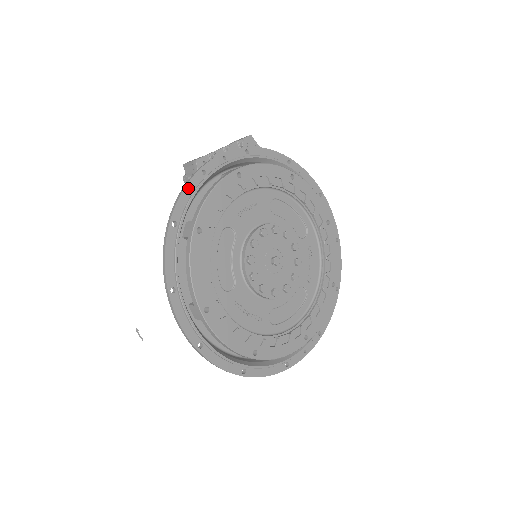
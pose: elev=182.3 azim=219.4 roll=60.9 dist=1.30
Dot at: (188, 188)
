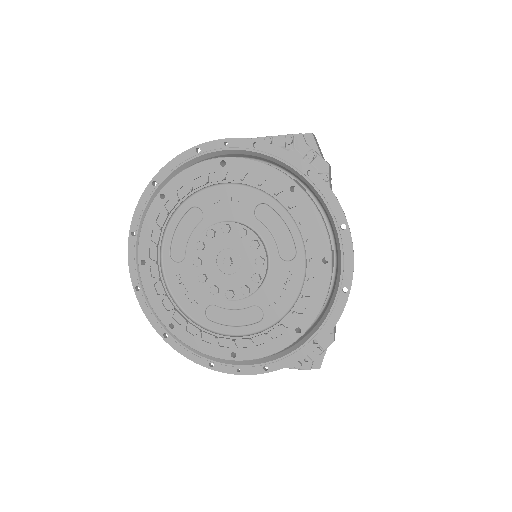
Dot at: (178, 159)
